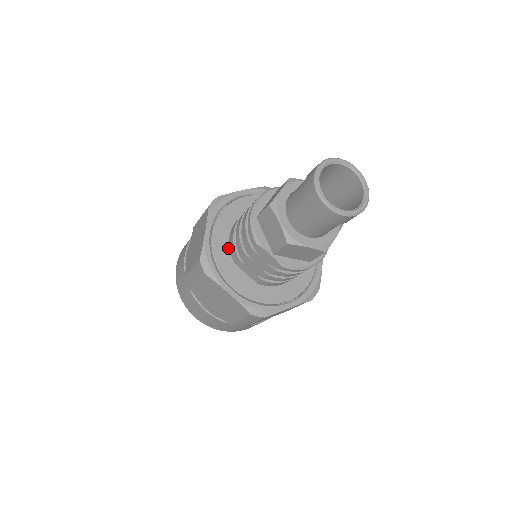
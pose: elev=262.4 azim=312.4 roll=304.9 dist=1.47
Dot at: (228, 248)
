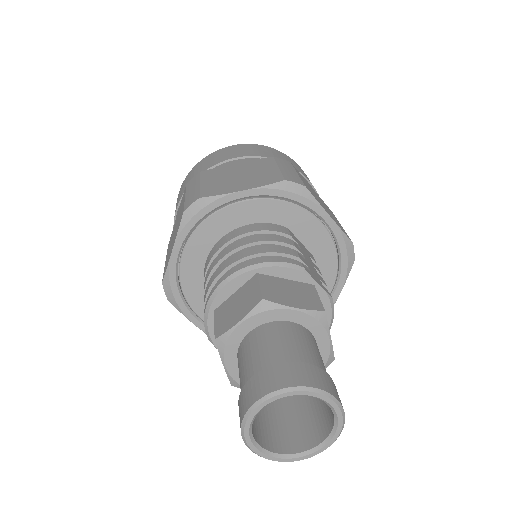
Dot at: (202, 274)
